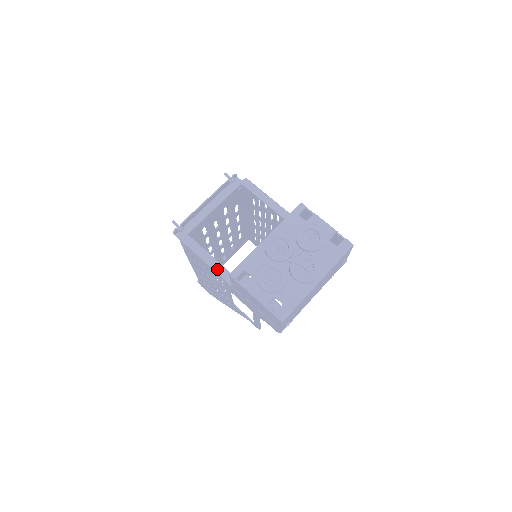
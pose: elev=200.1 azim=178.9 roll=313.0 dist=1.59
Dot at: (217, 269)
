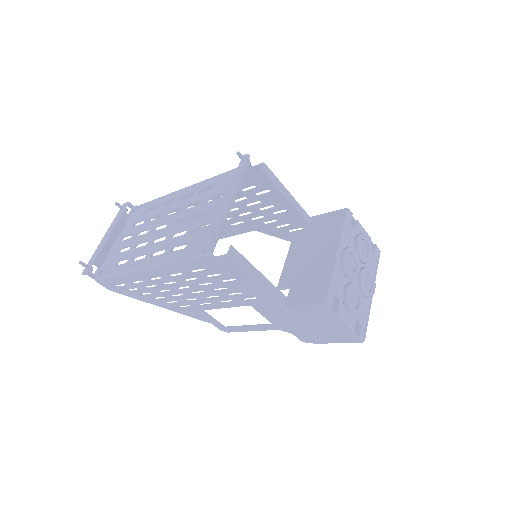
Dot at: (269, 289)
